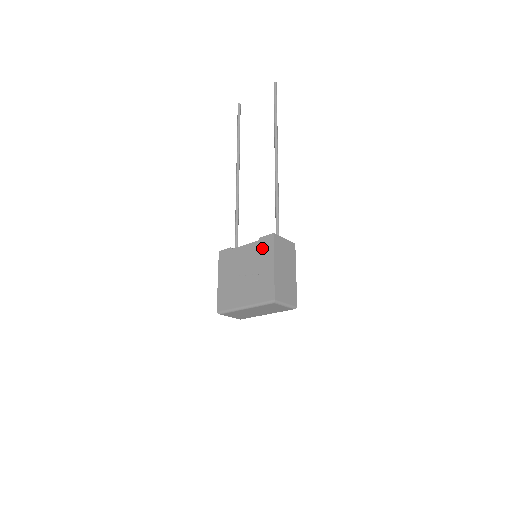
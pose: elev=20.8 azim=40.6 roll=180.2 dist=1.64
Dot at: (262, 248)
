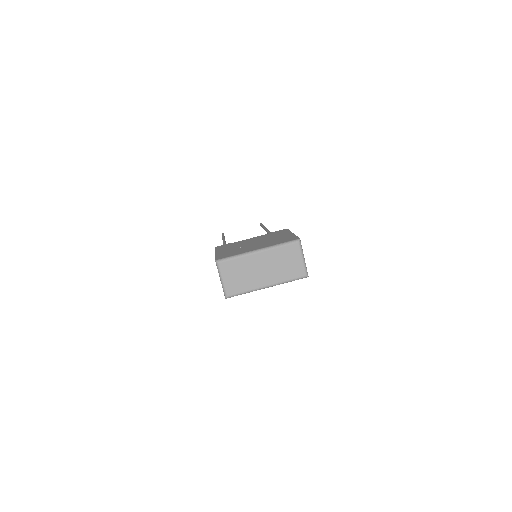
Dot at: (275, 233)
